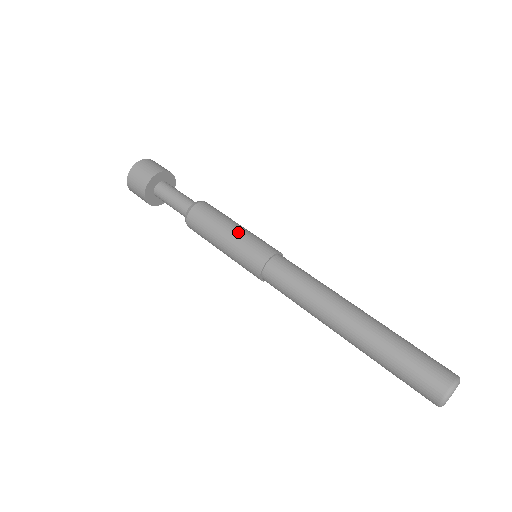
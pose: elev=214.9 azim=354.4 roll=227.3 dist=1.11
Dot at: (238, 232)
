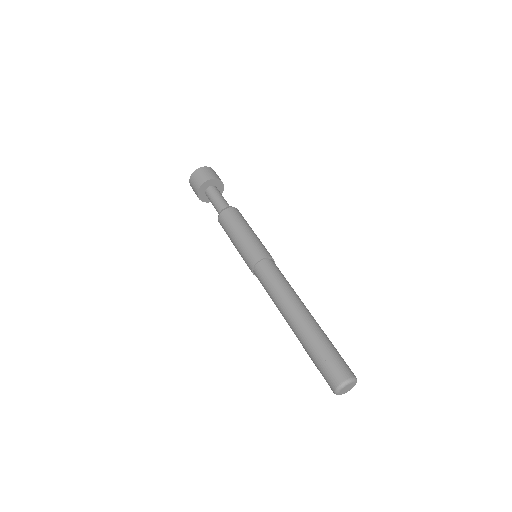
Dot at: (237, 245)
